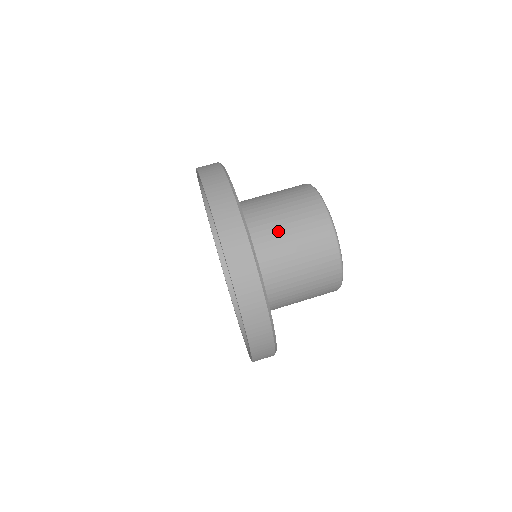
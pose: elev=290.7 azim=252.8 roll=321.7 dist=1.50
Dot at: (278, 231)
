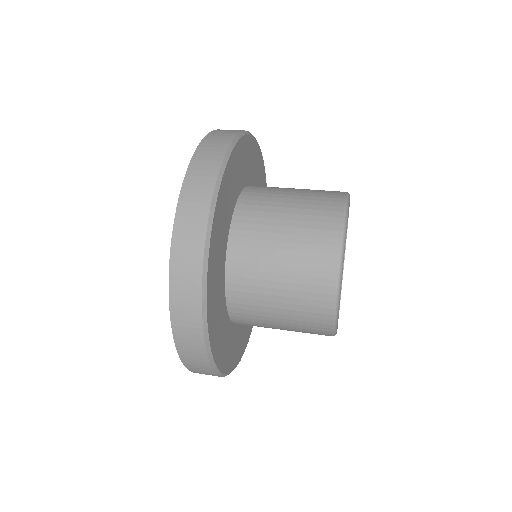
Dot at: (274, 211)
